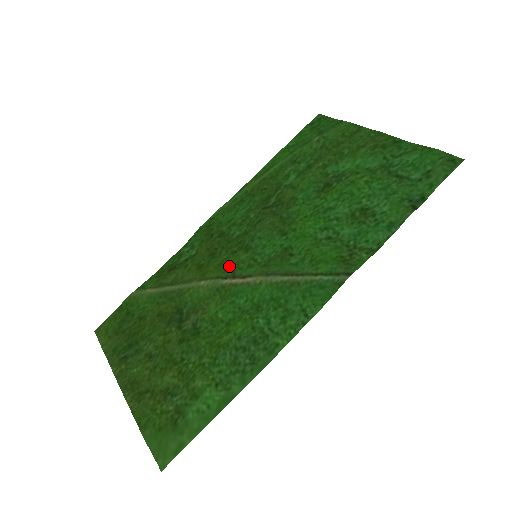
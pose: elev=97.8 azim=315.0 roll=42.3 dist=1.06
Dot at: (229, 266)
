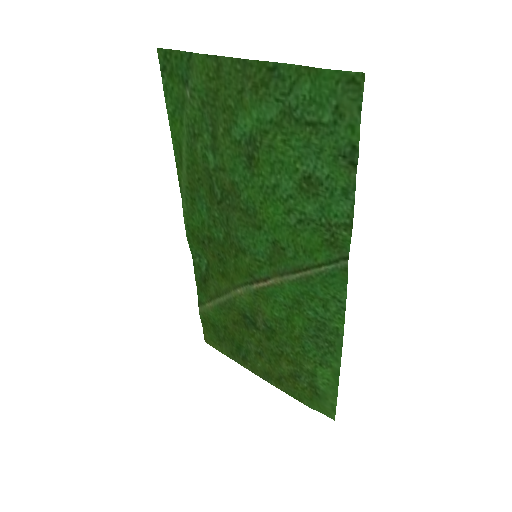
Dot at: (244, 271)
